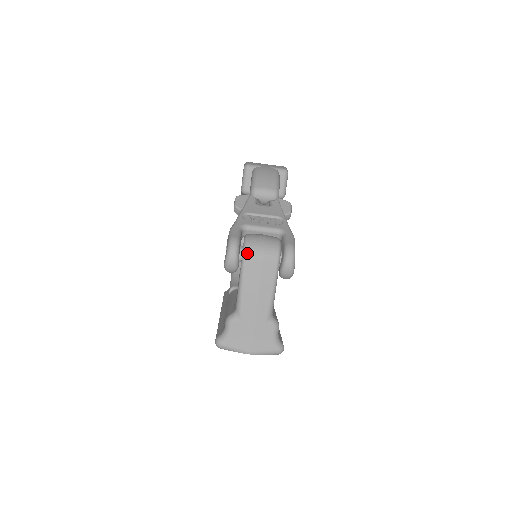
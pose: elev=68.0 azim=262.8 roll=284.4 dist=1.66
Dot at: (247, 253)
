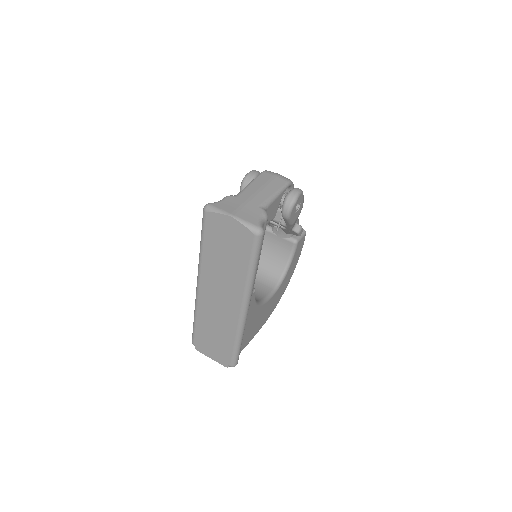
Dot at: (267, 171)
